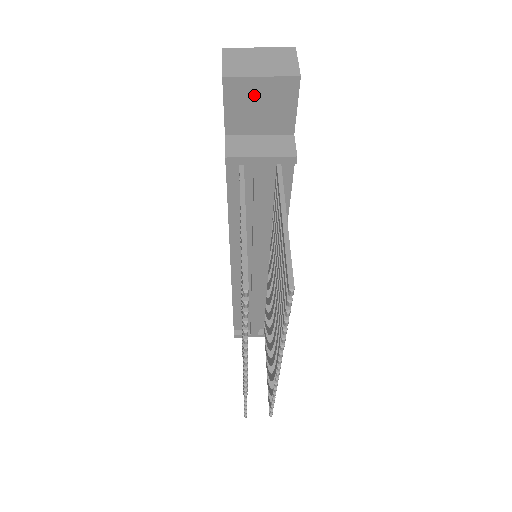
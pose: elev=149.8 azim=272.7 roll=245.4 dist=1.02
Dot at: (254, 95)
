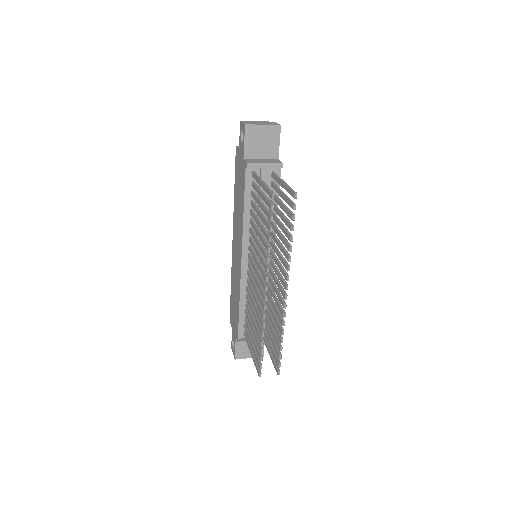
Dot at: (259, 135)
